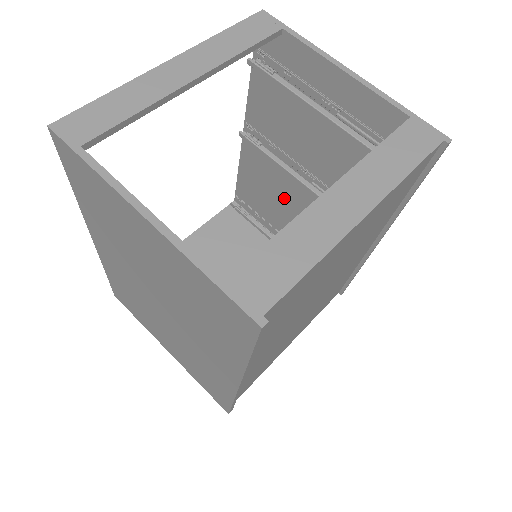
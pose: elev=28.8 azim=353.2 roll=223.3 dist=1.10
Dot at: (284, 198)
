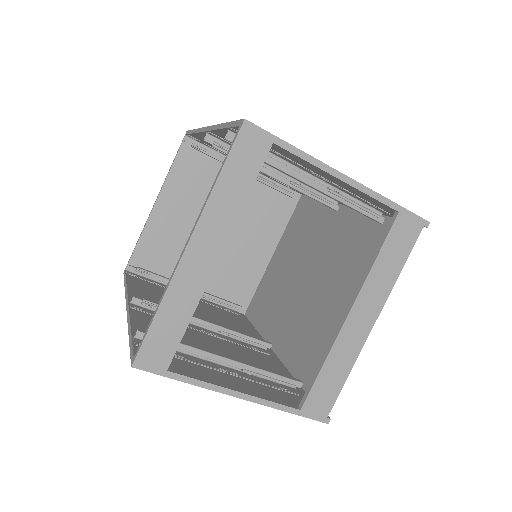
Dot at: occluded
